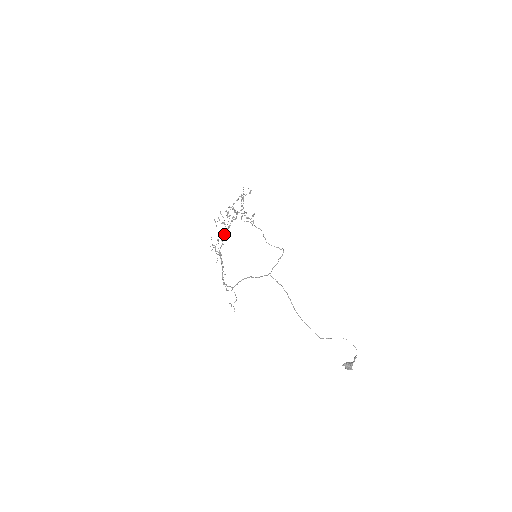
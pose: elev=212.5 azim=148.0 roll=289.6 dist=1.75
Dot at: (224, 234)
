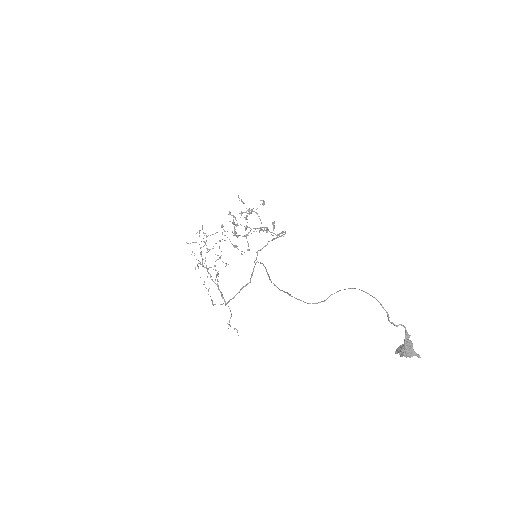
Dot at: occluded
